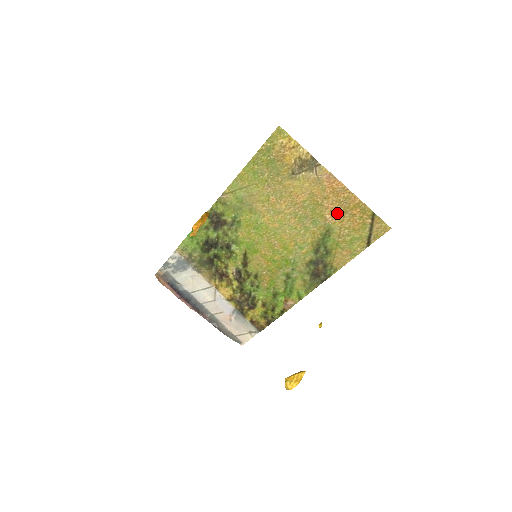
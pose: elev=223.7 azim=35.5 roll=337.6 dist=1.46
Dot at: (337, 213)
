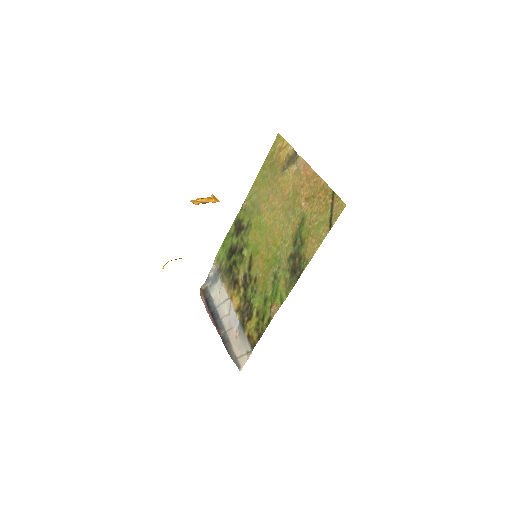
Dot at: (309, 199)
